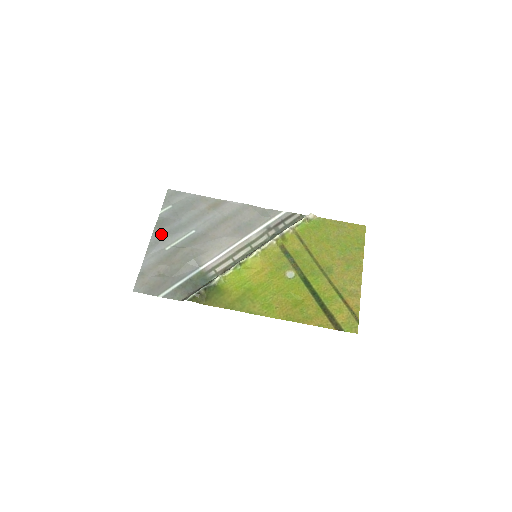
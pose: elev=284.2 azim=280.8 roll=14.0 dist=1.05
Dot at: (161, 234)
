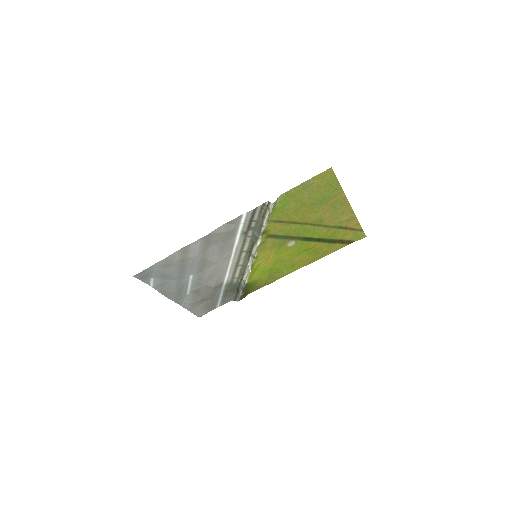
Dot at: (174, 295)
